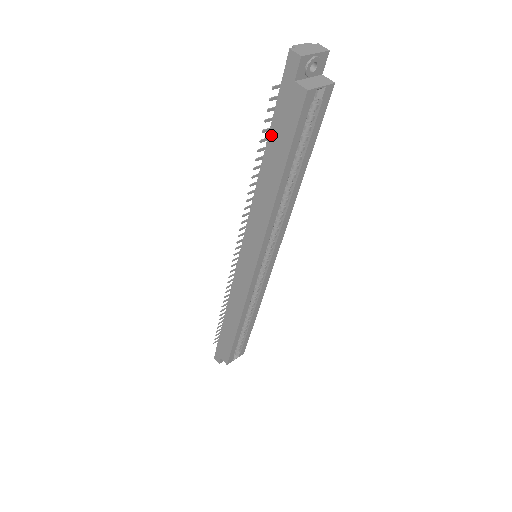
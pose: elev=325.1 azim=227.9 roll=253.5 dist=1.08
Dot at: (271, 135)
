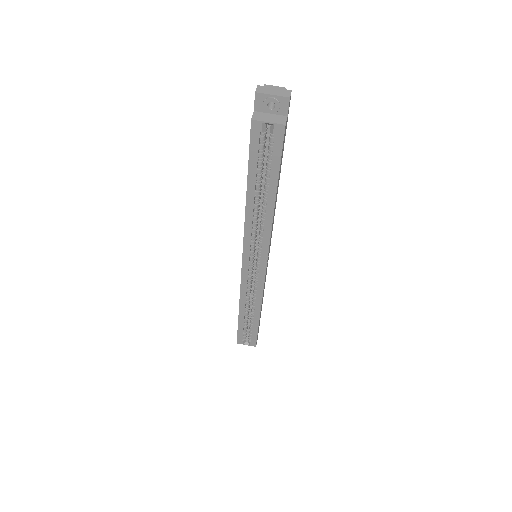
Dot at: occluded
